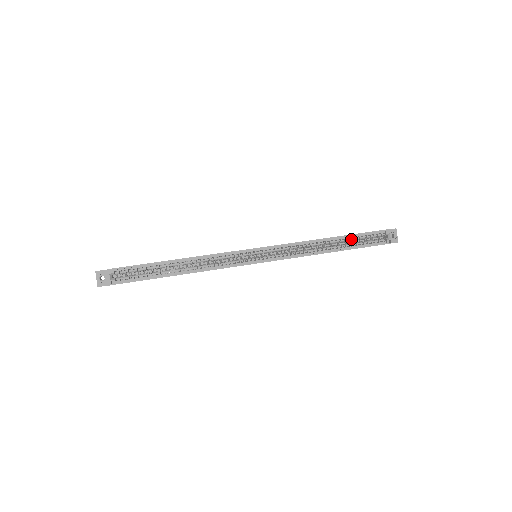
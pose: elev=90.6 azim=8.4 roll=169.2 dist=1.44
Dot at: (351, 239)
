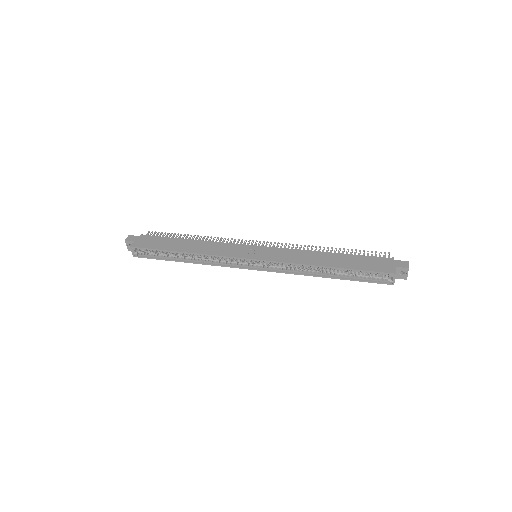
Dot at: (349, 271)
